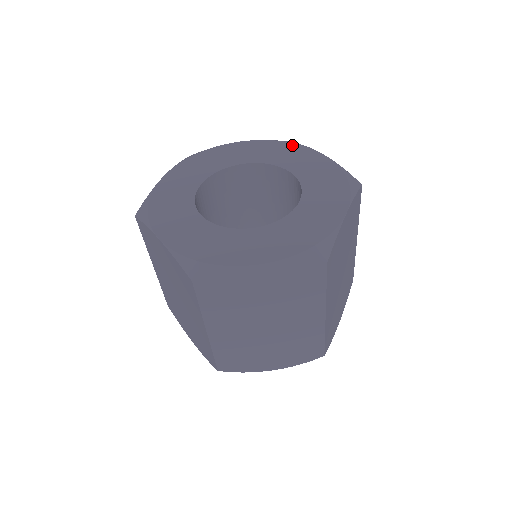
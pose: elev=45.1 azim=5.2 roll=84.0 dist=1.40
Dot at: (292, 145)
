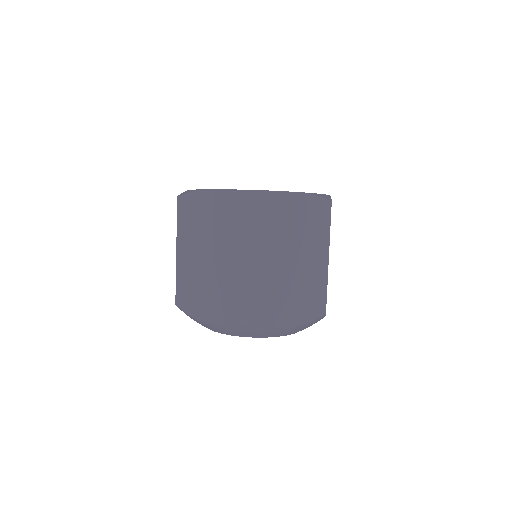
Dot at: occluded
